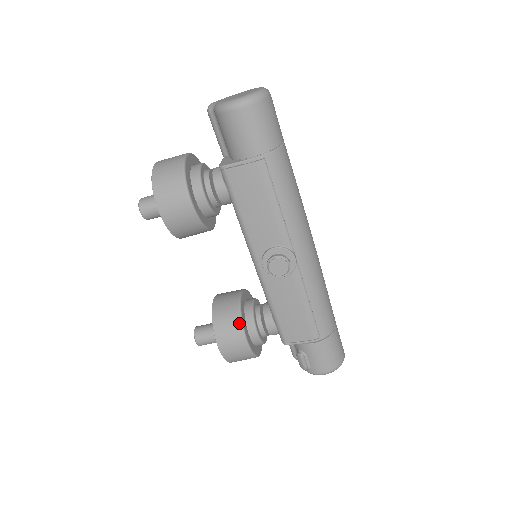
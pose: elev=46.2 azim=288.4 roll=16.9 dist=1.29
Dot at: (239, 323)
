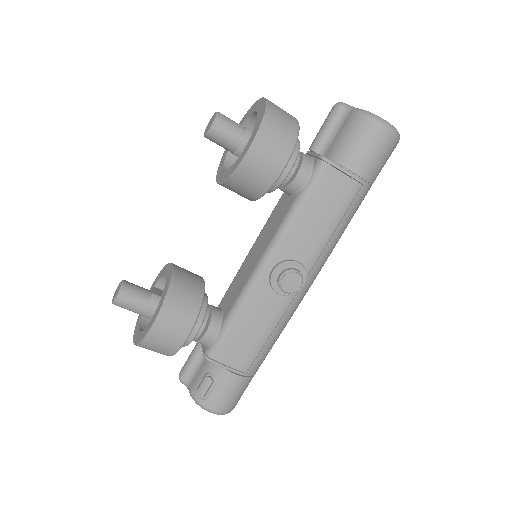
Dot at: (197, 309)
